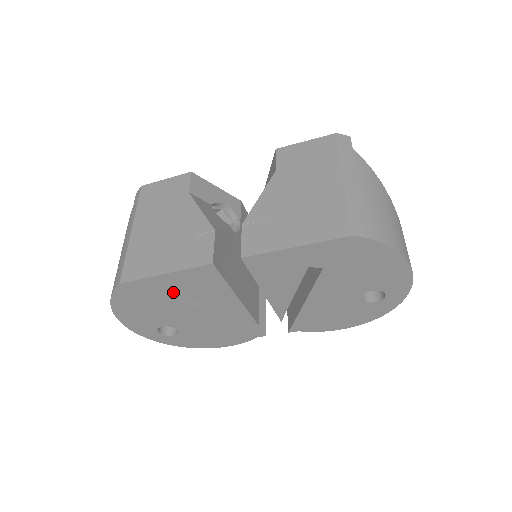
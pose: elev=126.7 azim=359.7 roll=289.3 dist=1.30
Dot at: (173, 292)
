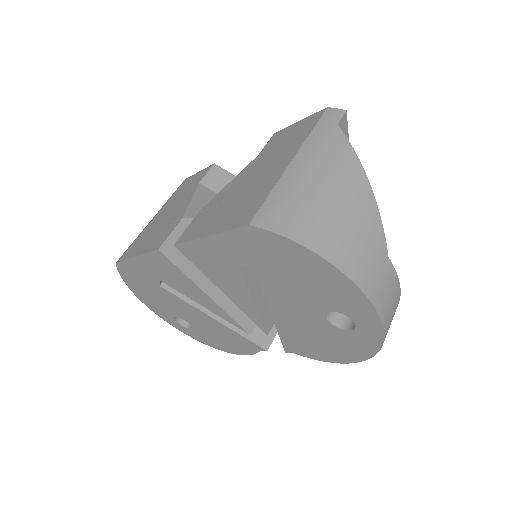
Dot at: (155, 278)
